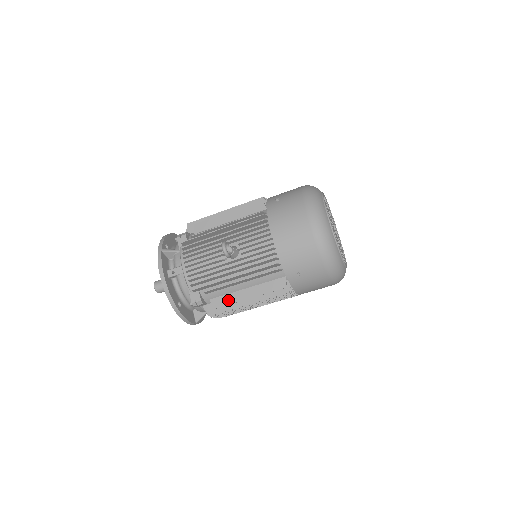
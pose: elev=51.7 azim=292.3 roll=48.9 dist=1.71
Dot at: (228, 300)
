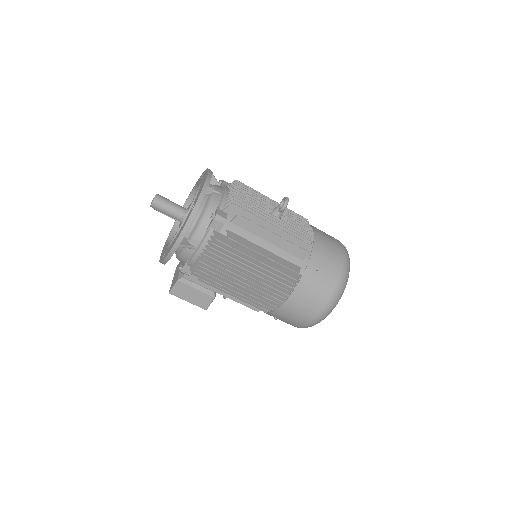
Dot at: (245, 242)
